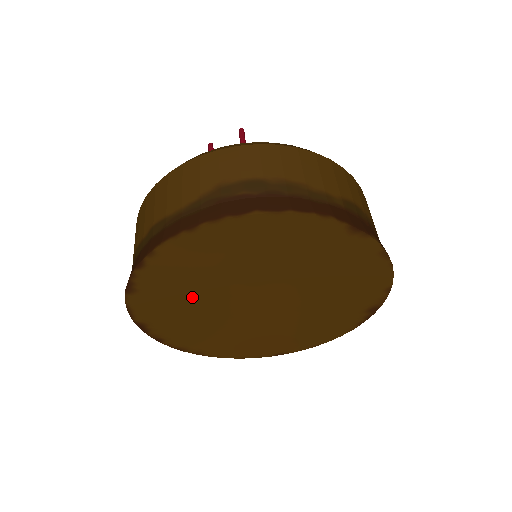
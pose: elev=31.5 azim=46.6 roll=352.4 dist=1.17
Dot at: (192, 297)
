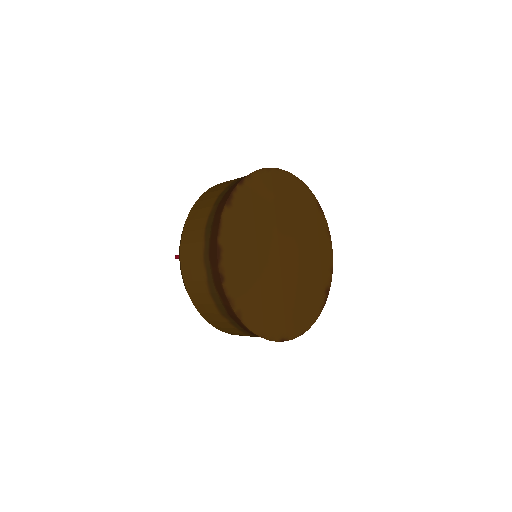
Dot at: (254, 229)
